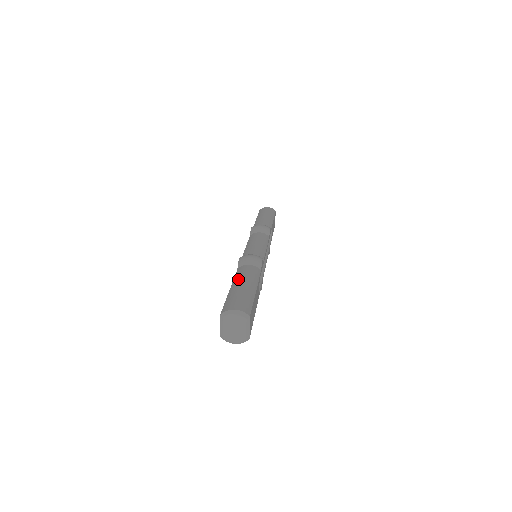
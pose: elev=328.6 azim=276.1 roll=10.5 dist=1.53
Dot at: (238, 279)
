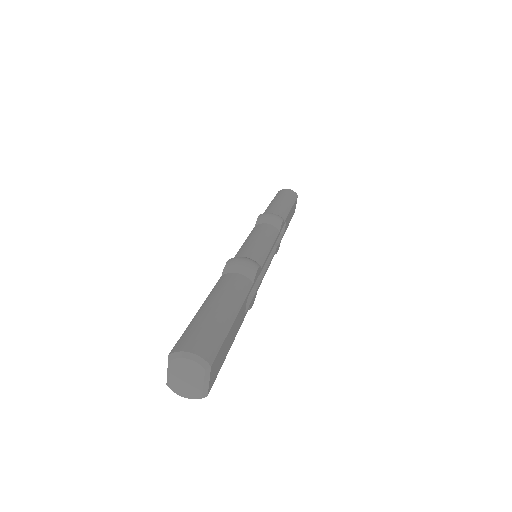
Dot at: (215, 295)
